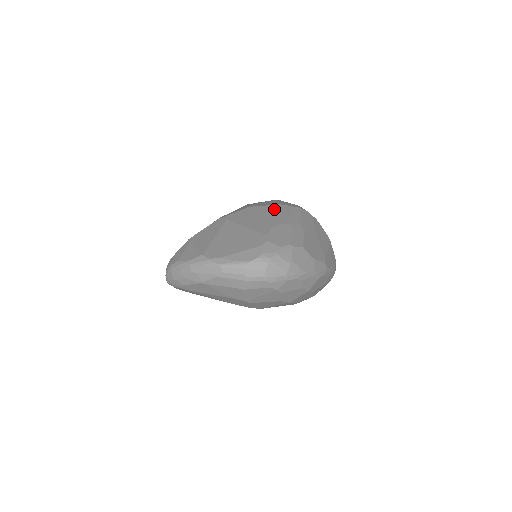
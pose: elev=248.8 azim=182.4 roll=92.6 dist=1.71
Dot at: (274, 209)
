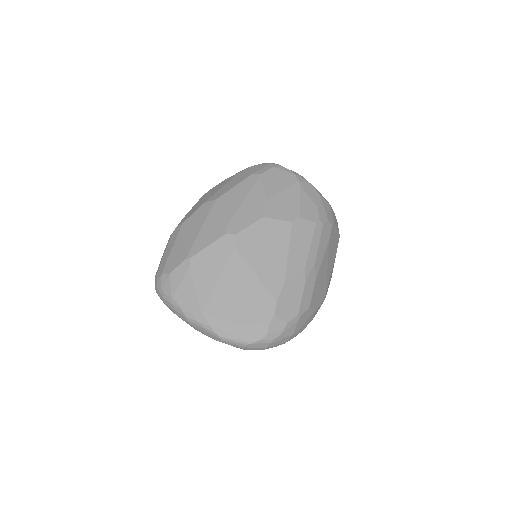
Dot at: (292, 235)
